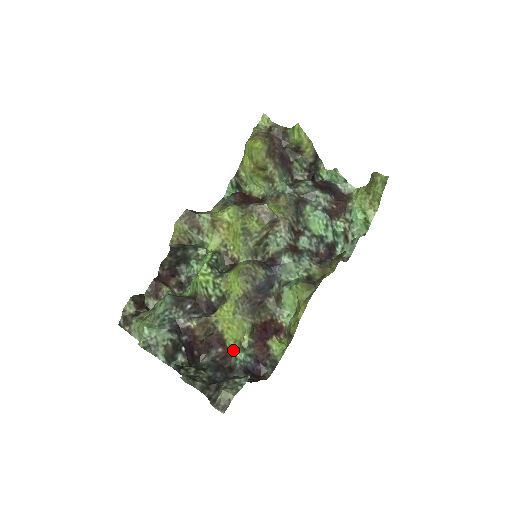
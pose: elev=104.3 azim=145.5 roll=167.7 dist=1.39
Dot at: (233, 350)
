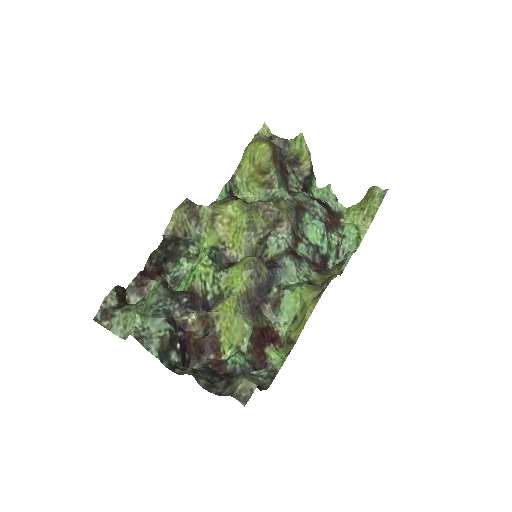
Dot at: (227, 357)
